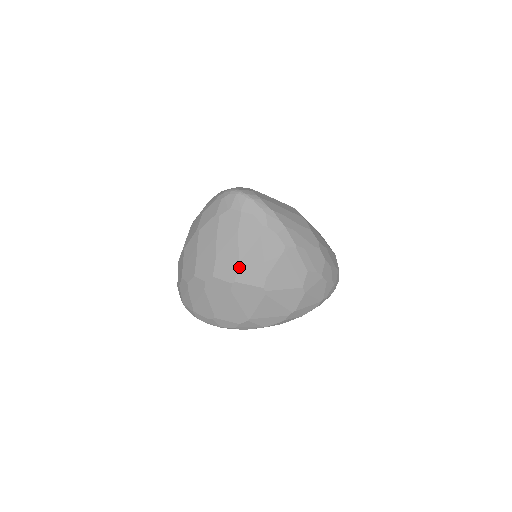
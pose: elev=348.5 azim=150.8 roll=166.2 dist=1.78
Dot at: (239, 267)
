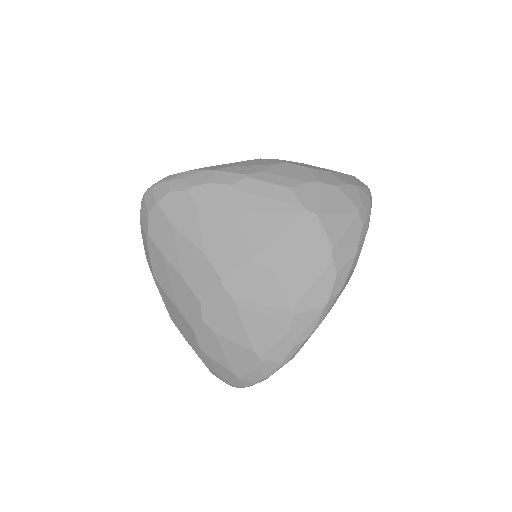
Dot at: (209, 258)
